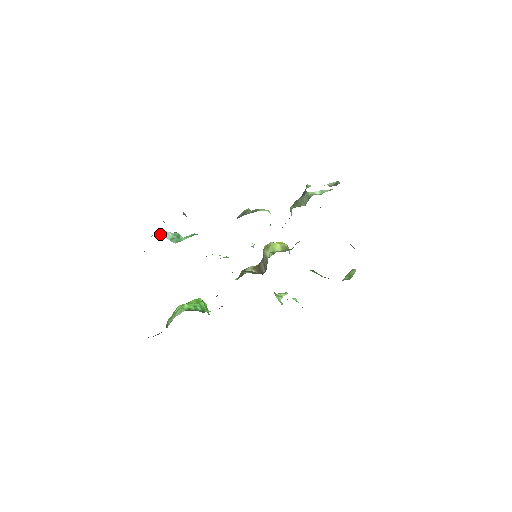
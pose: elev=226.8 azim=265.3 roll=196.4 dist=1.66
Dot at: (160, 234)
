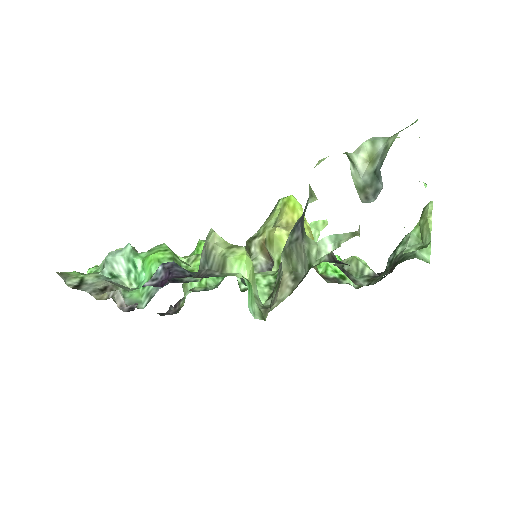
Dot at: (109, 276)
